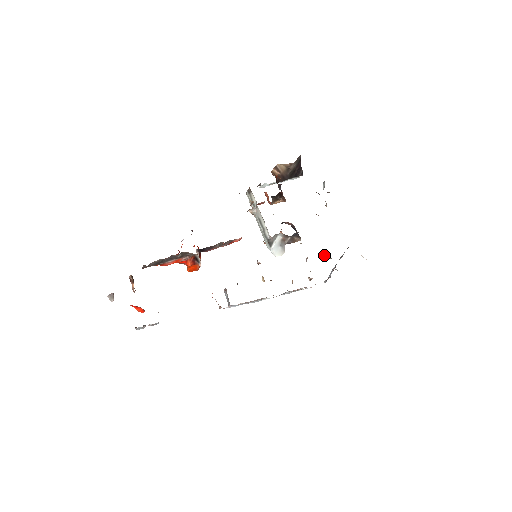
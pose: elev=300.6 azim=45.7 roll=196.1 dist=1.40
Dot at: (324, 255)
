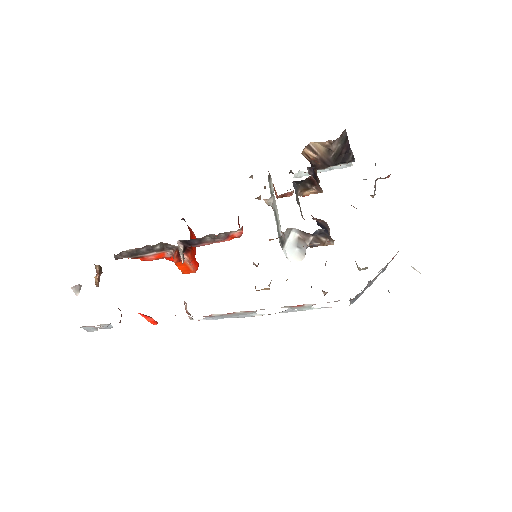
Dot at: occluded
